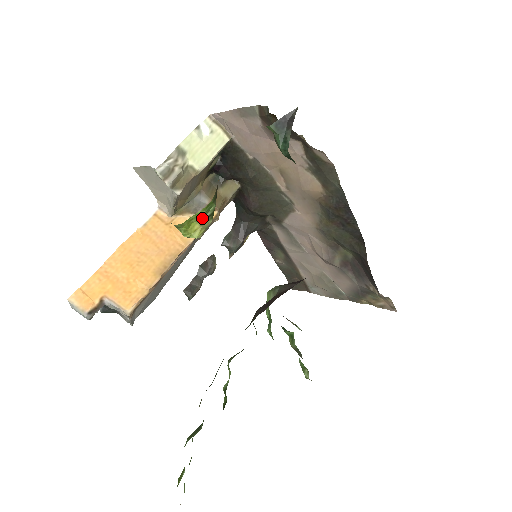
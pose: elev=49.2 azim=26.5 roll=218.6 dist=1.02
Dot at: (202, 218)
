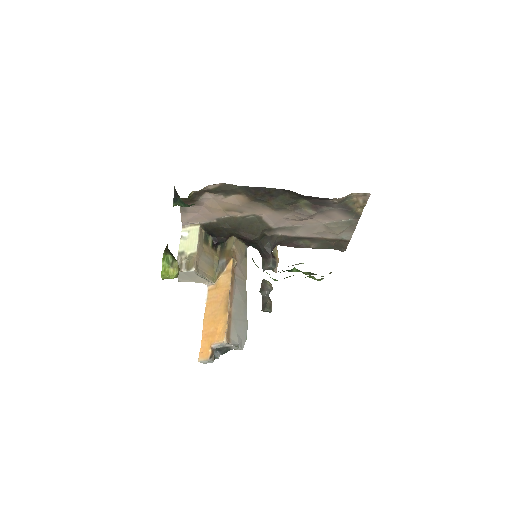
Dot at: (170, 265)
